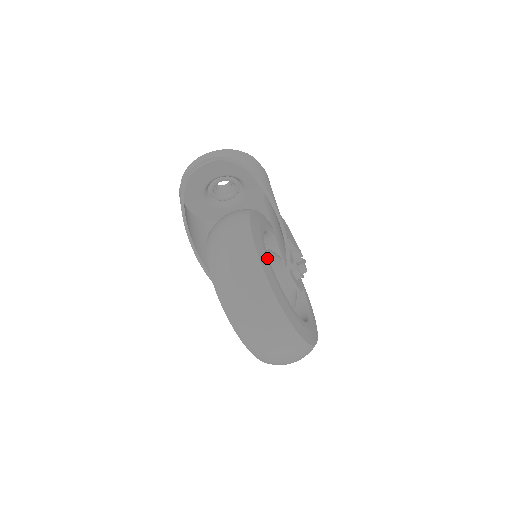
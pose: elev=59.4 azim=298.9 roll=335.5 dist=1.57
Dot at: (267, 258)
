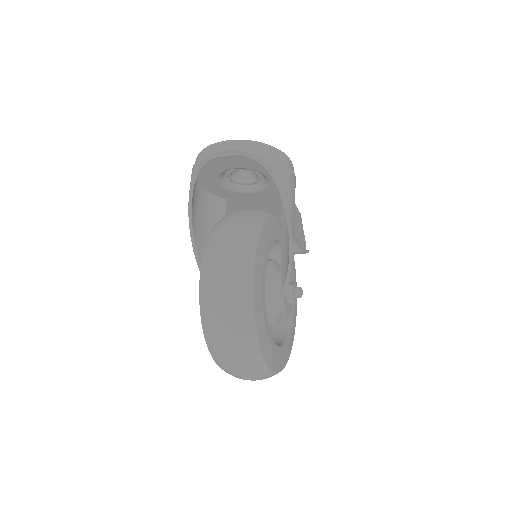
Dot at: (263, 290)
